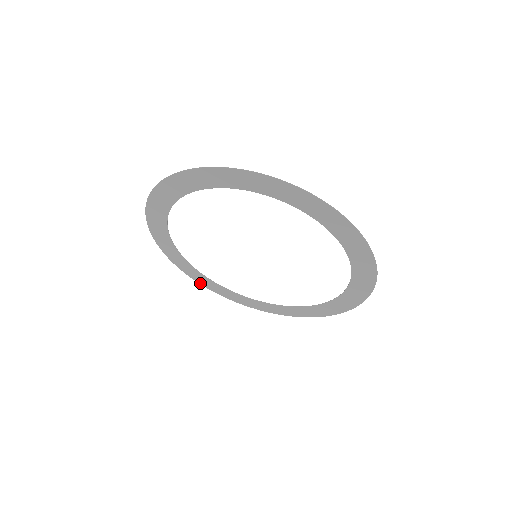
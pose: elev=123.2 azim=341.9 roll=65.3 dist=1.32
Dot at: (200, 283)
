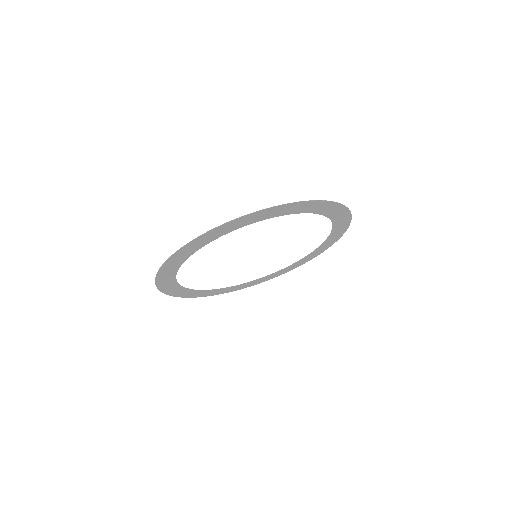
Dot at: (172, 295)
